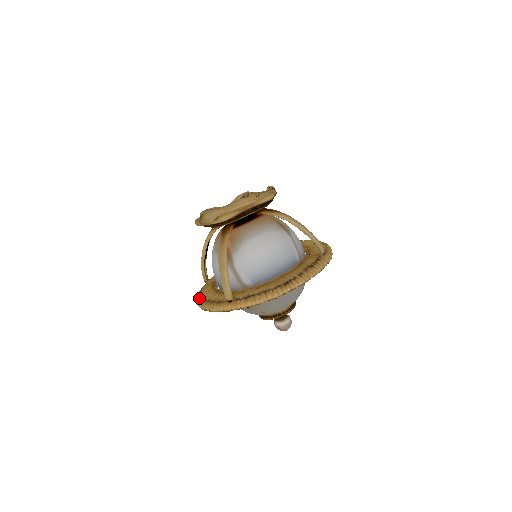
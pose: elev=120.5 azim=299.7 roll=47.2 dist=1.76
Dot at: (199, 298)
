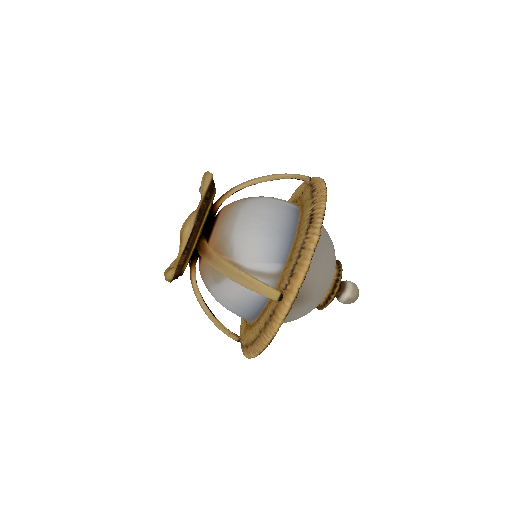
Dot at: (249, 348)
